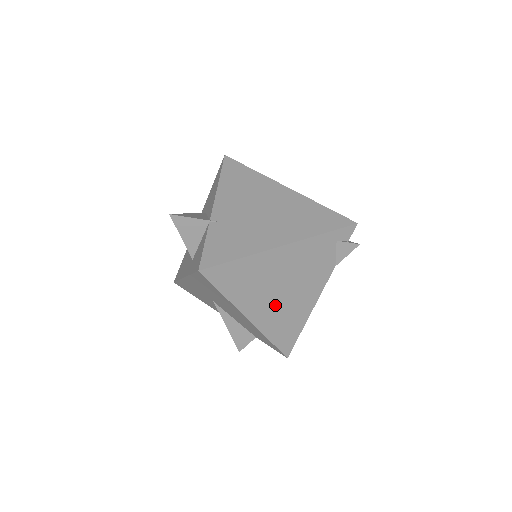
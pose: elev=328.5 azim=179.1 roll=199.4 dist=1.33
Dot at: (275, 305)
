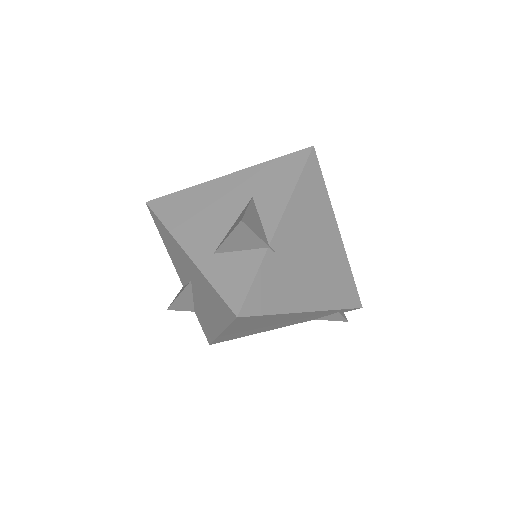
Dot at: (249, 329)
